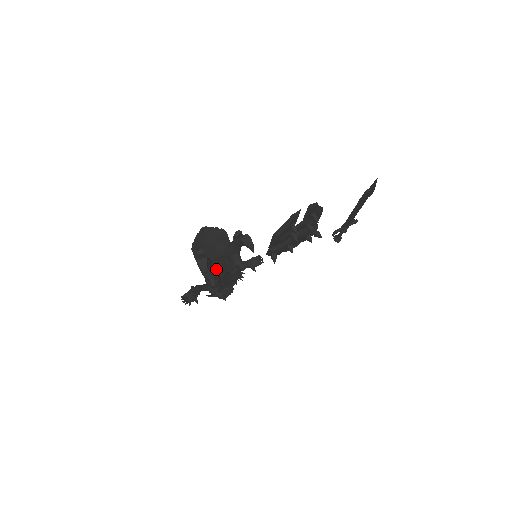
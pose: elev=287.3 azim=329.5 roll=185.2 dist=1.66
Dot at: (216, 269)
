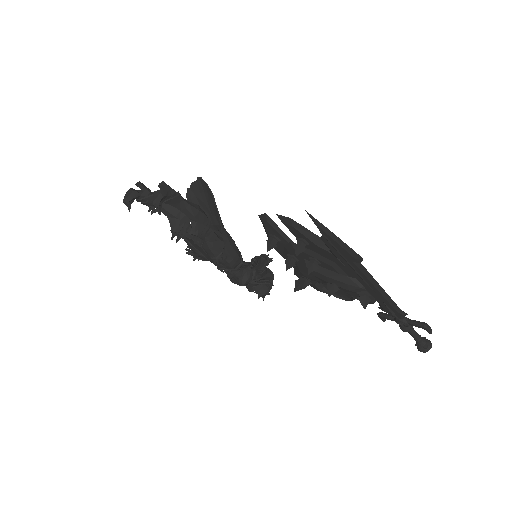
Dot at: occluded
